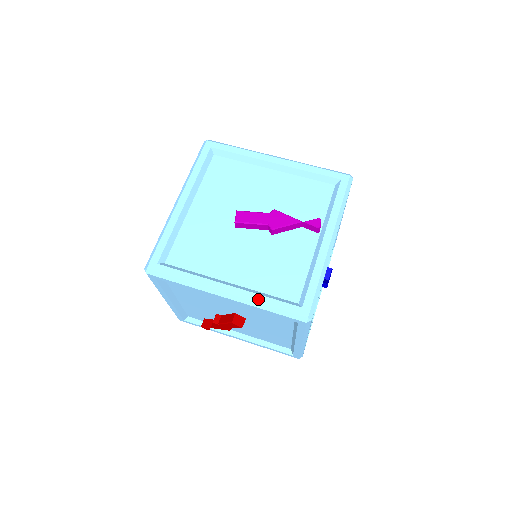
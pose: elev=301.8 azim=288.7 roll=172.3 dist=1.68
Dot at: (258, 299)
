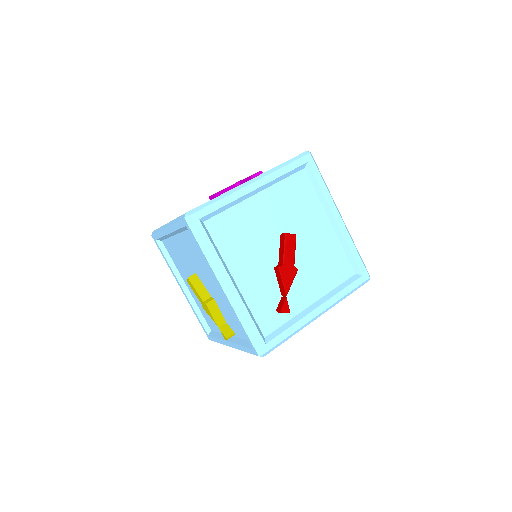
Dot at: (272, 168)
